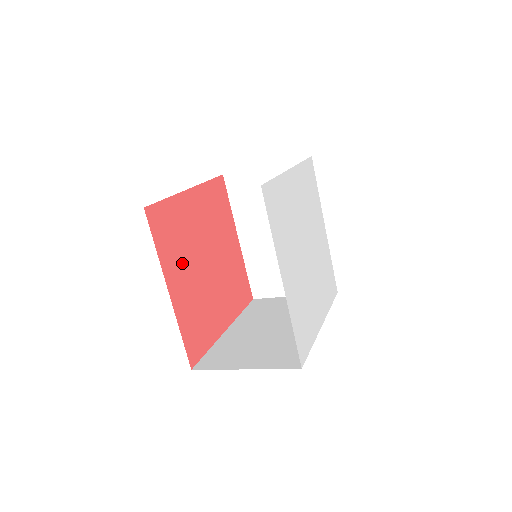
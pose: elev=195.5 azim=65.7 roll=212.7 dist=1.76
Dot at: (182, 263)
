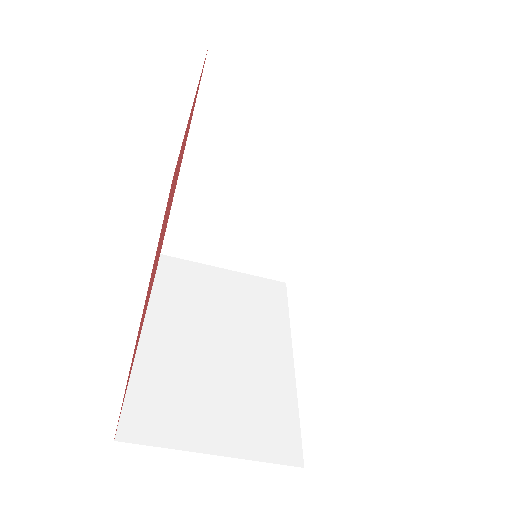
Dot at: occluded
